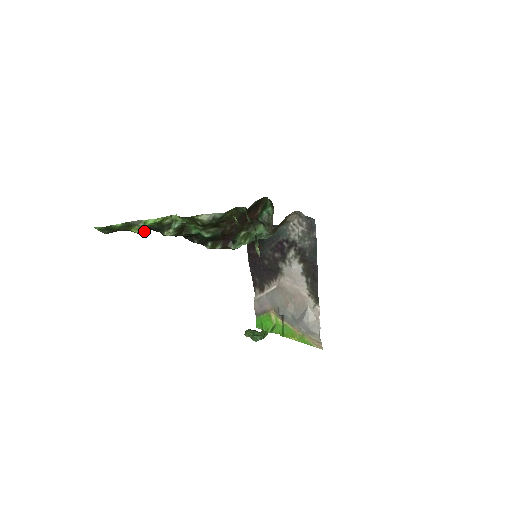
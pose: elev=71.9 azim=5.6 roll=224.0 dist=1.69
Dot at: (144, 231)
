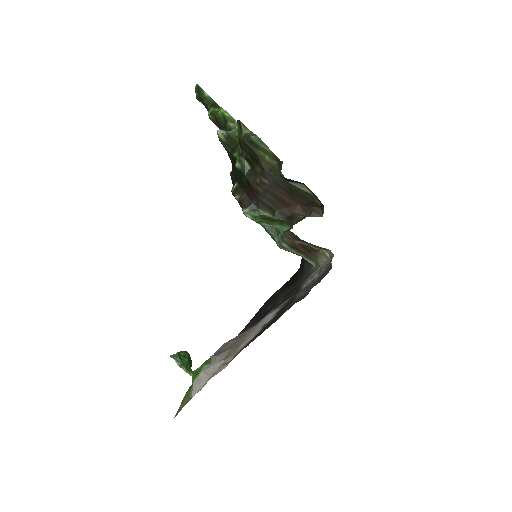
Dot at: (215, 123)
